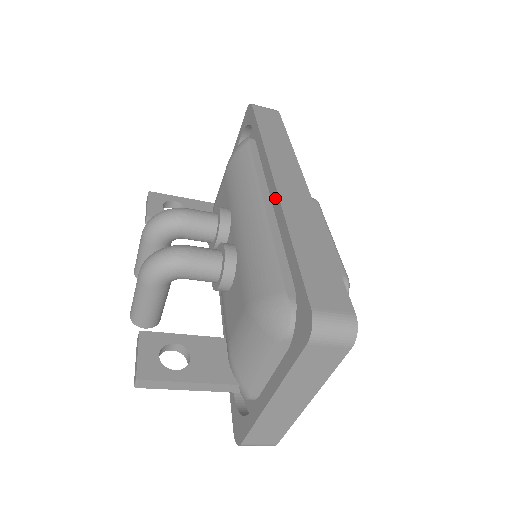
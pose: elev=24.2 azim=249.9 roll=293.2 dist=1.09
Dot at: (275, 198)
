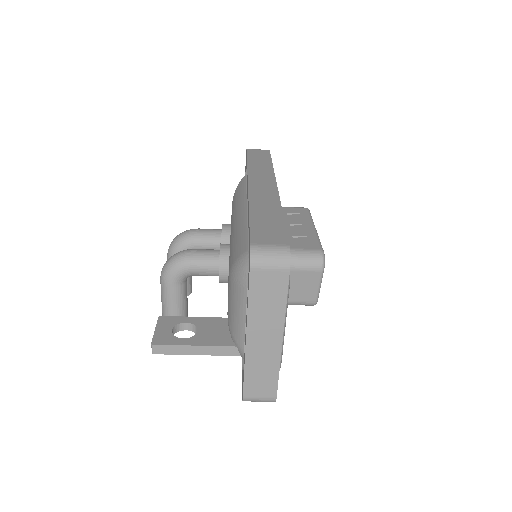
Dot at: occluded
